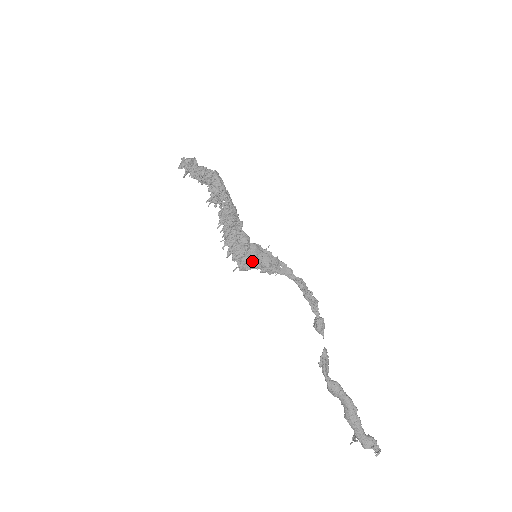
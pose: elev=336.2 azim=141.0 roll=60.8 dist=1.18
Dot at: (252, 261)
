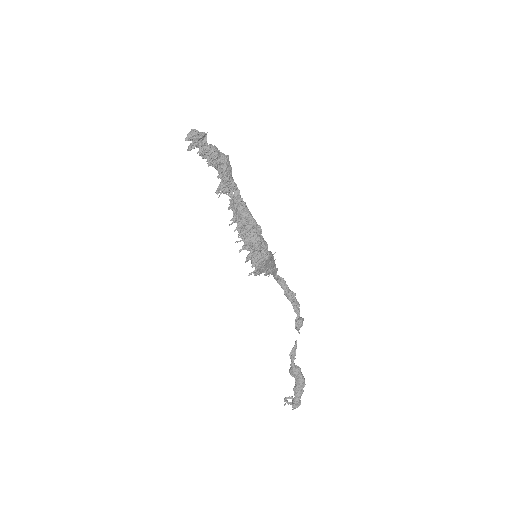
Dot at: (264, 267)
